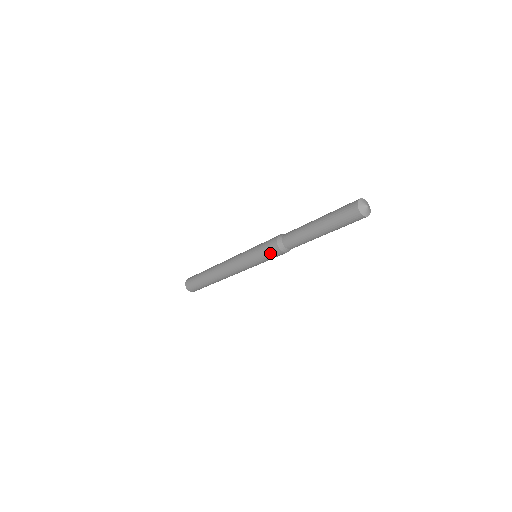
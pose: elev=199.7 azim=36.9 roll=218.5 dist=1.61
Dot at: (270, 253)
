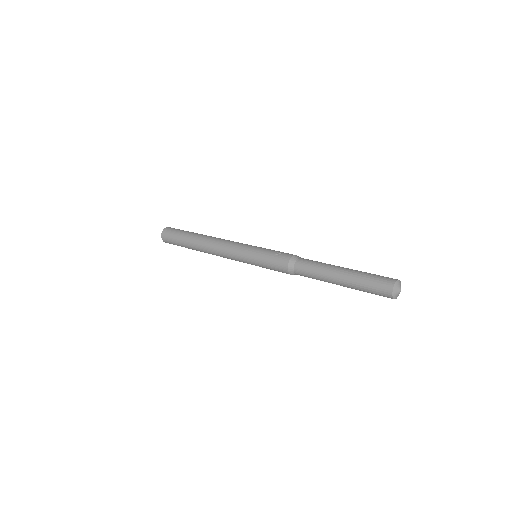
Dot at: (276, 269)
